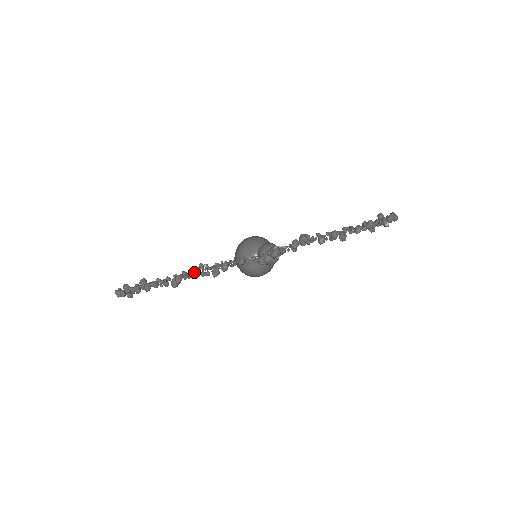
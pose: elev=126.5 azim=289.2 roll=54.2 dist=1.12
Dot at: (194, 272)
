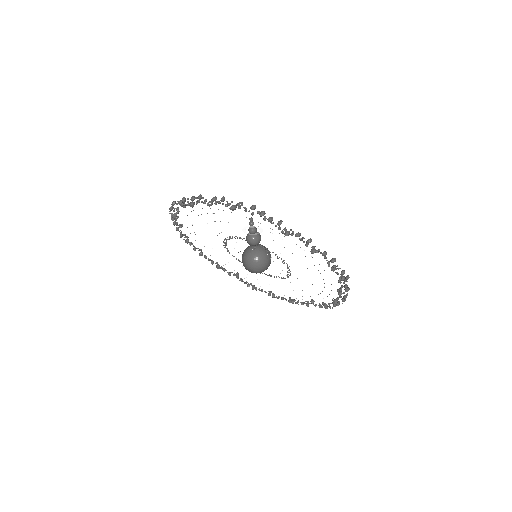
Dot at: (201, 195)
